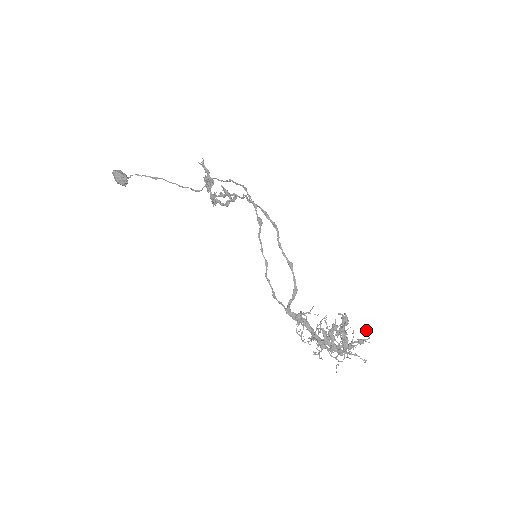
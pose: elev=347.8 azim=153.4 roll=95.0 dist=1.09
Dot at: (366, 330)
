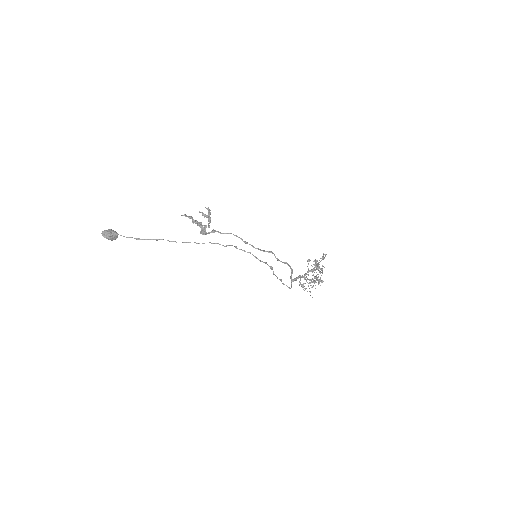
Dot at: occluded
